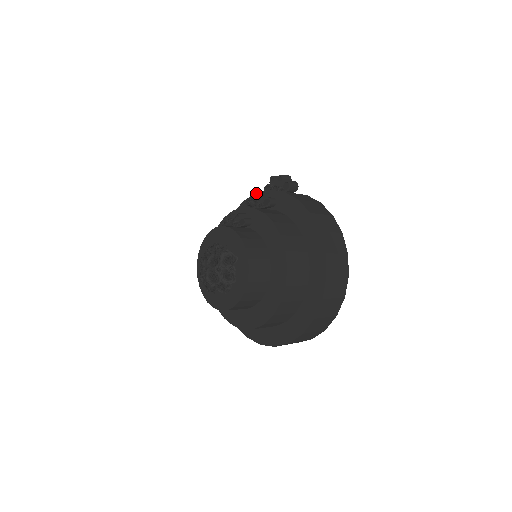
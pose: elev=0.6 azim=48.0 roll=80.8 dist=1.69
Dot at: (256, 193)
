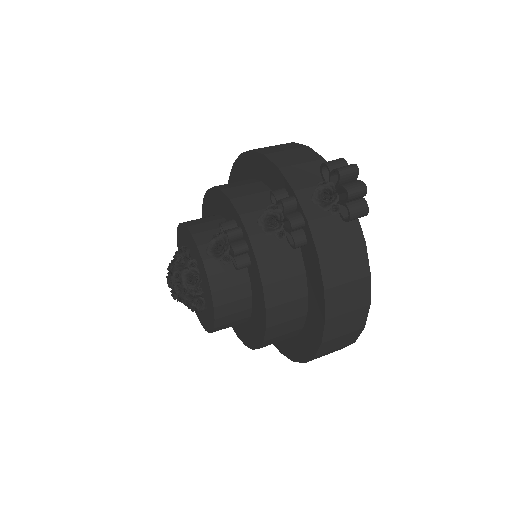
Dot at: (288, 203)
